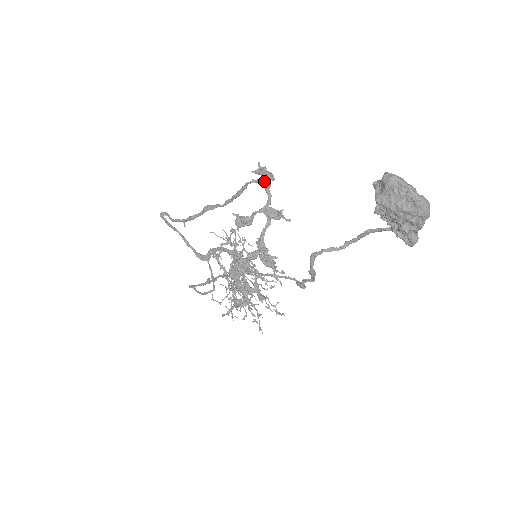
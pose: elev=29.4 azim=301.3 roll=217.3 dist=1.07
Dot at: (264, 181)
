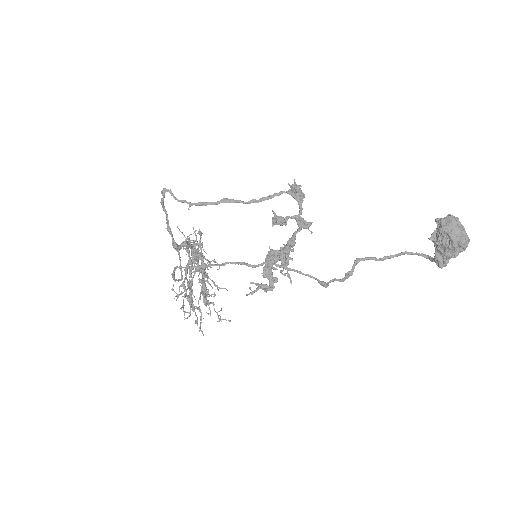
Dot at: (301, 195)
